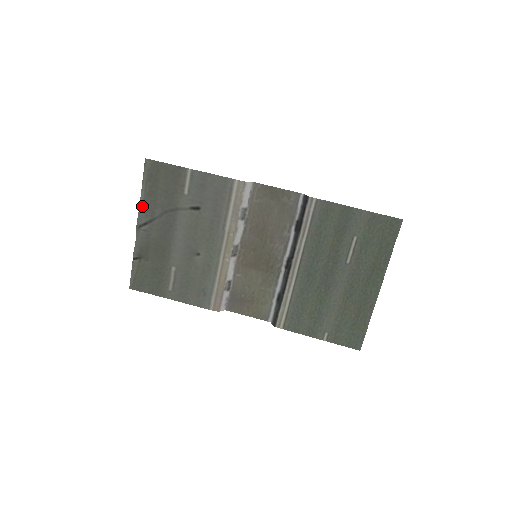
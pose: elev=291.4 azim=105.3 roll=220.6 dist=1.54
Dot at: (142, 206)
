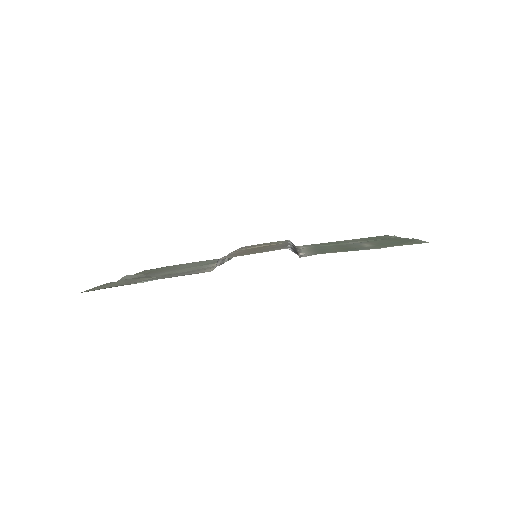
Dot at: occluded
